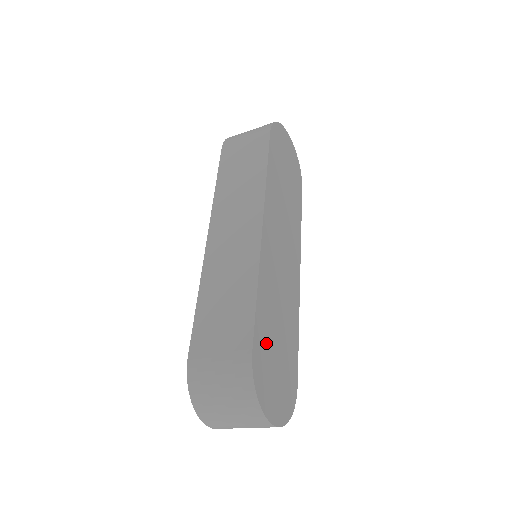
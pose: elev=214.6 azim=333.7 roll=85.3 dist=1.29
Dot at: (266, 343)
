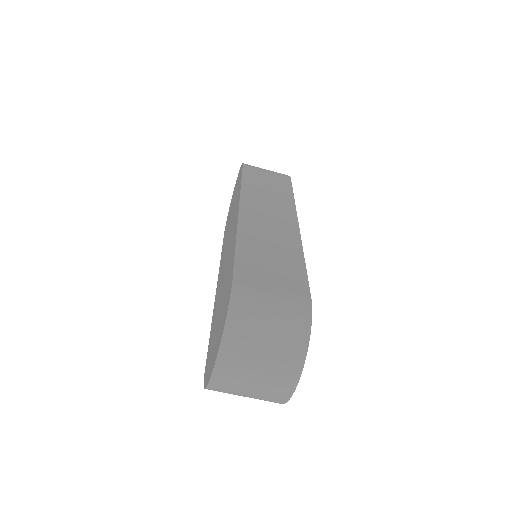
Dot at: occluded
